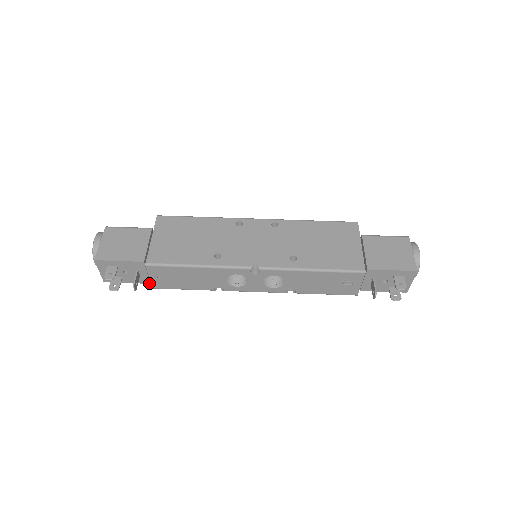
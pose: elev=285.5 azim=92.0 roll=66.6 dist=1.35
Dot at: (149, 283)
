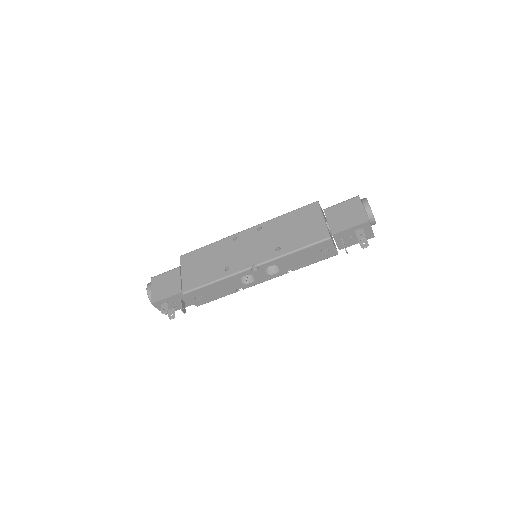
Dot at: occluded
